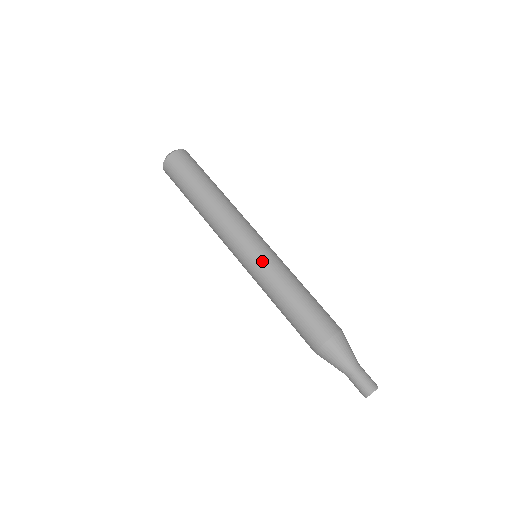
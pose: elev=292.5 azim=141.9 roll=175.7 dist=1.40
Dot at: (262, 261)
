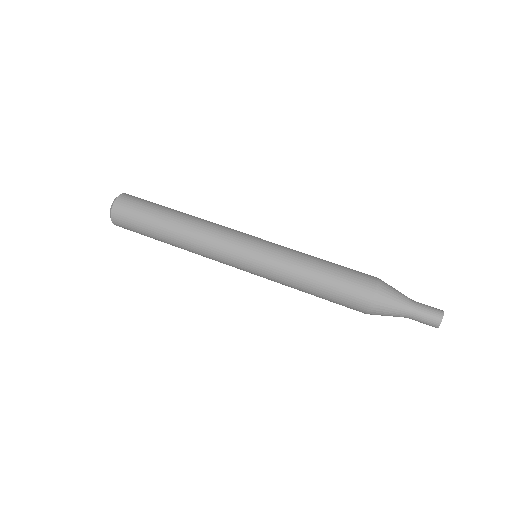
Dot at: (268, 253)
